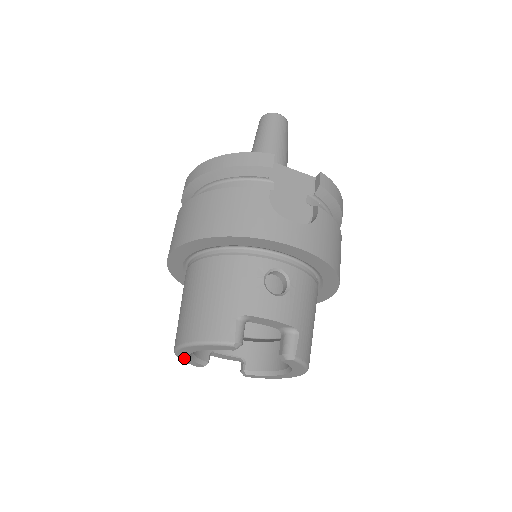
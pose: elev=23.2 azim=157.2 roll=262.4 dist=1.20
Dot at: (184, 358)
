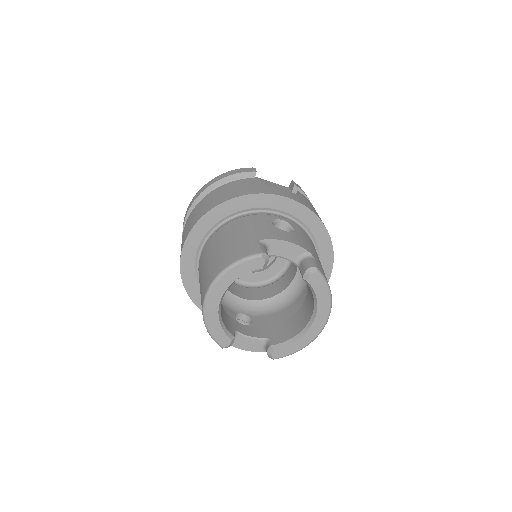
Dot at: (212, 322)
